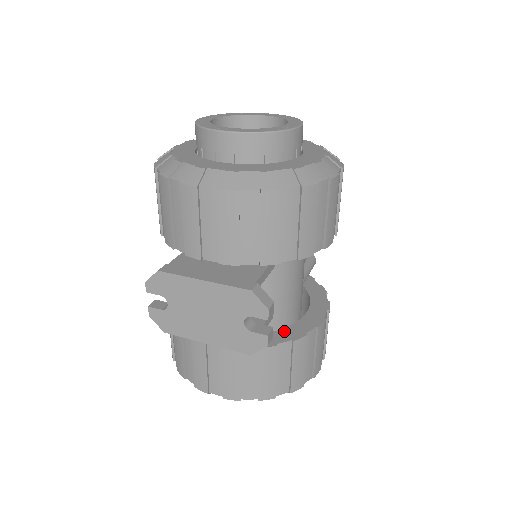
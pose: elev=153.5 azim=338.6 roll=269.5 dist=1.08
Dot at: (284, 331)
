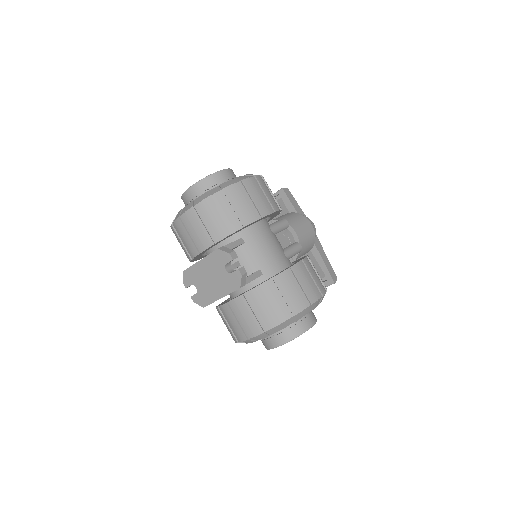
Dot at: occluded
